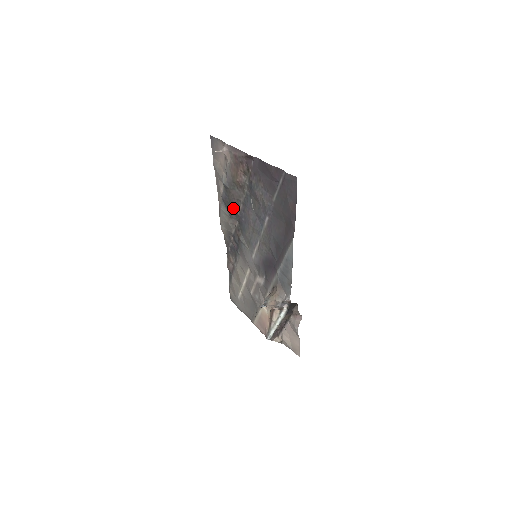
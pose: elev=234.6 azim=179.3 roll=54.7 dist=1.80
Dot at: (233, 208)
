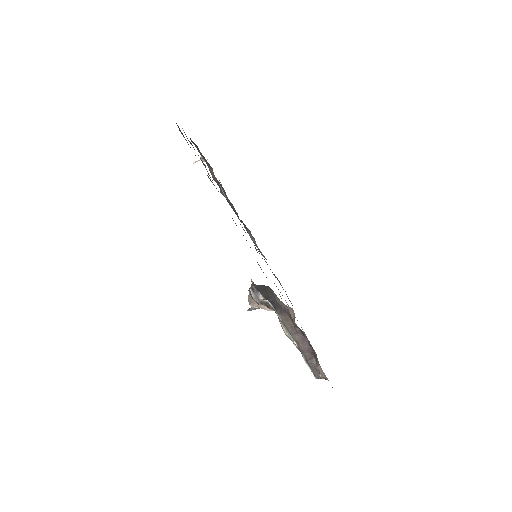
Dot at: occluded
